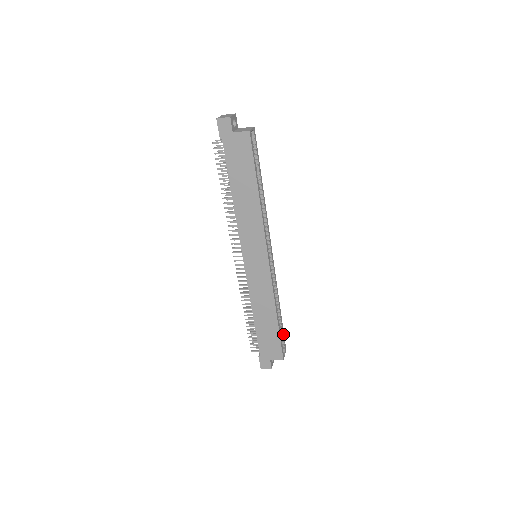
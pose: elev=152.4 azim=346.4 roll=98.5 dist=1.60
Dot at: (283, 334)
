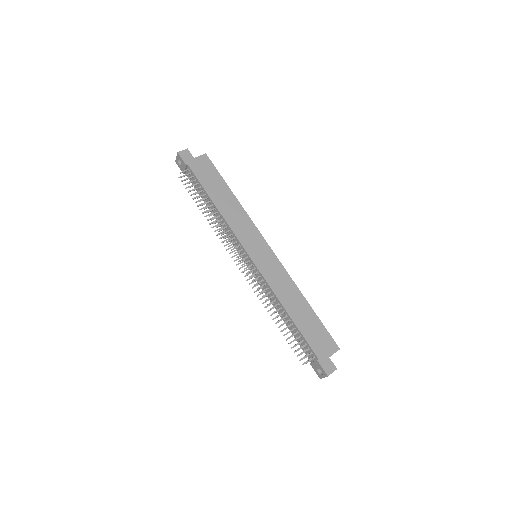
Dot at: occluded
